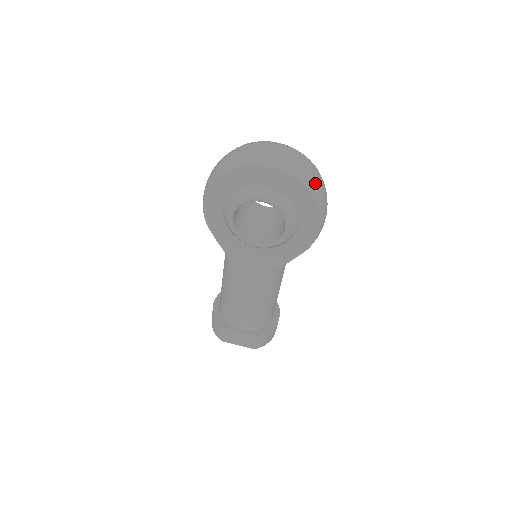
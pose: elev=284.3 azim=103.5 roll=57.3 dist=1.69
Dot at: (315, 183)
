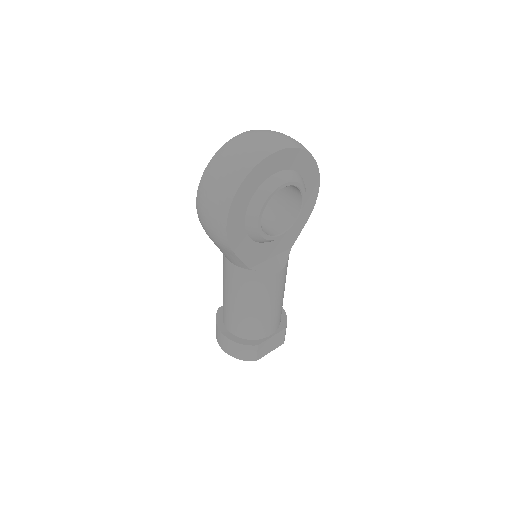
Dot at: occluded
